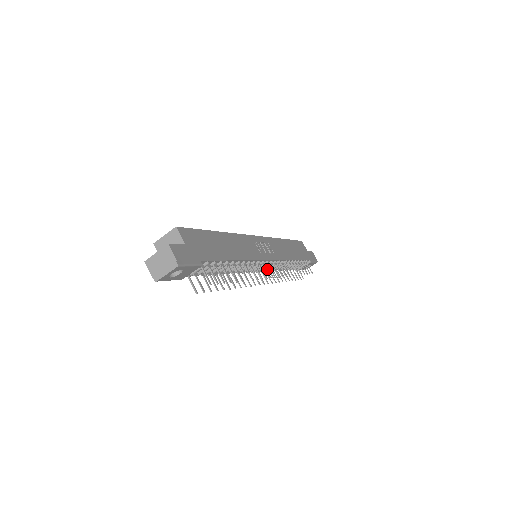
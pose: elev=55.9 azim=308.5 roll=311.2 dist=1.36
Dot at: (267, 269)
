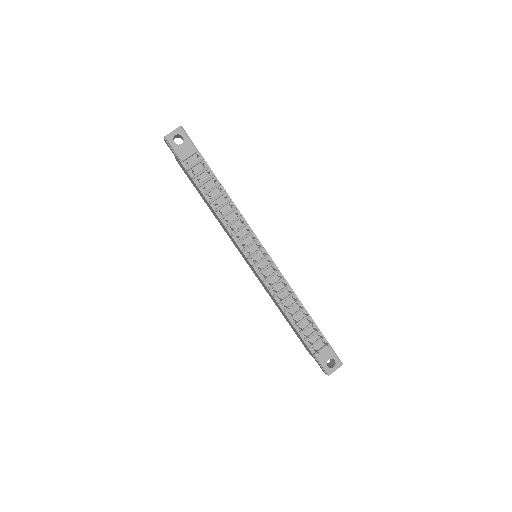
Dot at: (266, 278)
